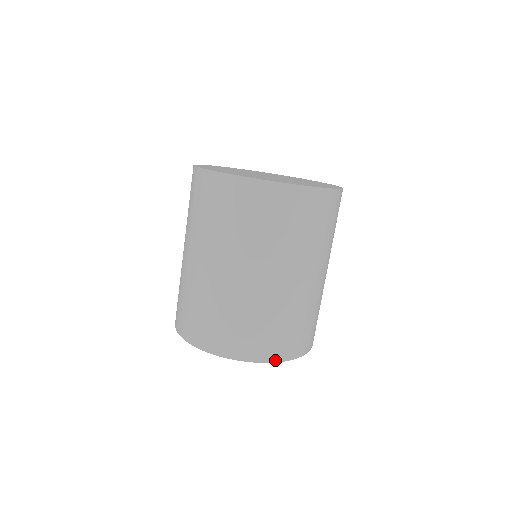
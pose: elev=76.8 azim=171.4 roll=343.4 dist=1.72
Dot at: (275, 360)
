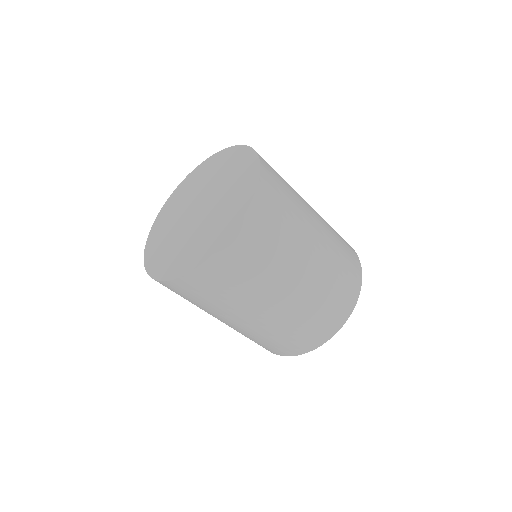
Dot at: (346, 318)
